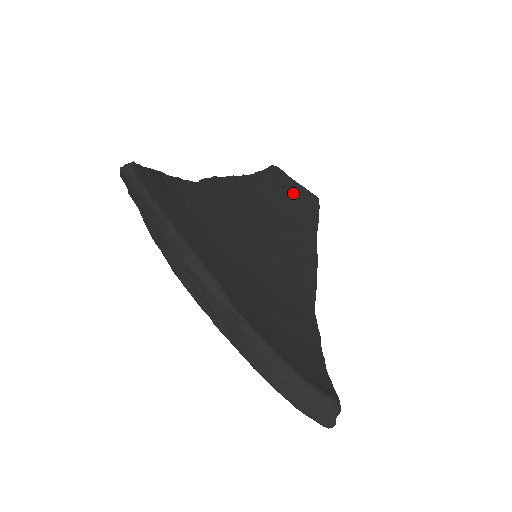
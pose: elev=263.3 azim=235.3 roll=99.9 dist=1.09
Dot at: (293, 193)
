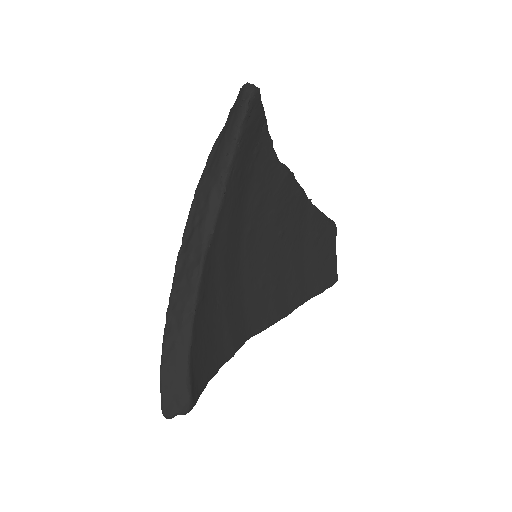
Dot at: (326, 255)
